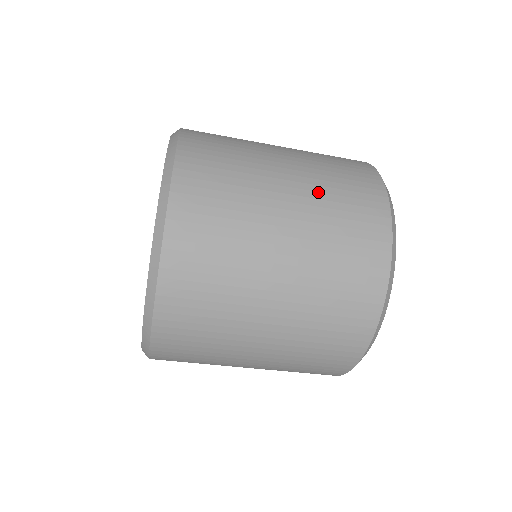
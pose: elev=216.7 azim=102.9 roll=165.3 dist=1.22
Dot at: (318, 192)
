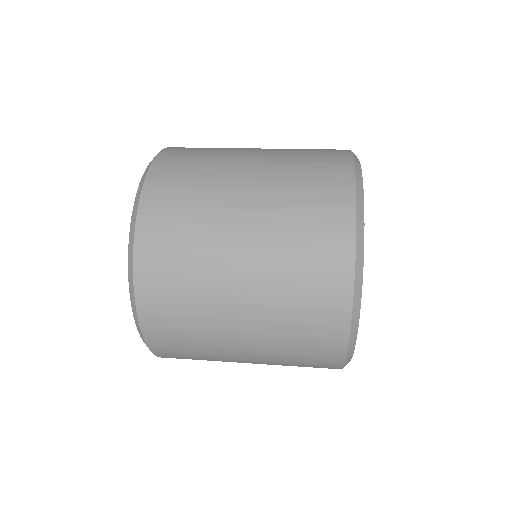
Dot at: (277, 211)
